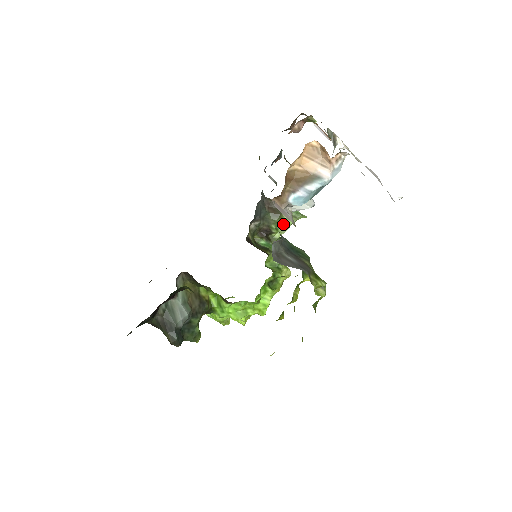
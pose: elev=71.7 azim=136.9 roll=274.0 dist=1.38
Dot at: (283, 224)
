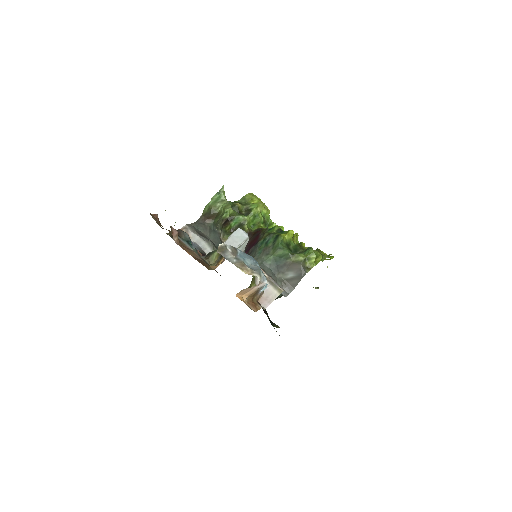
Dot at: (224, 208)
